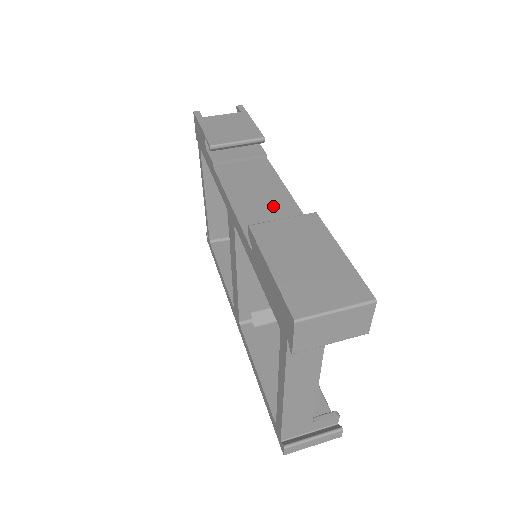
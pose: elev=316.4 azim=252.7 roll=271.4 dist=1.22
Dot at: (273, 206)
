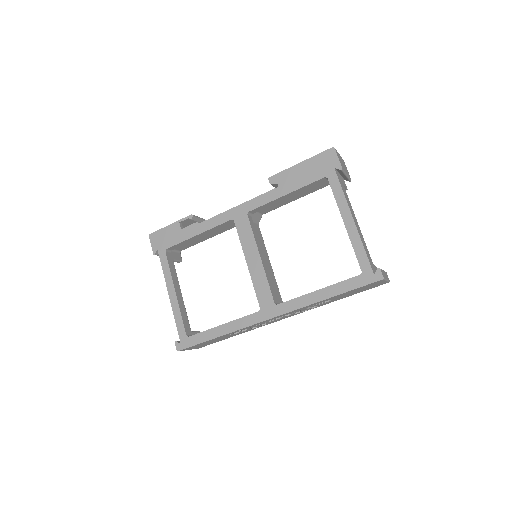
Dot at: occluded
